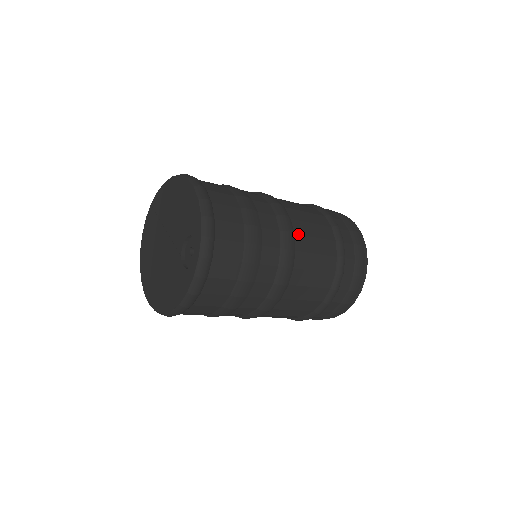
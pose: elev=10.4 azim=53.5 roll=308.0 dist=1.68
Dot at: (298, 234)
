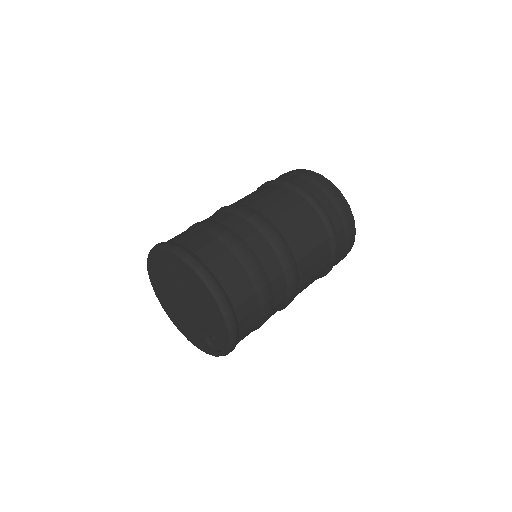
Dot at: (301, 285)
